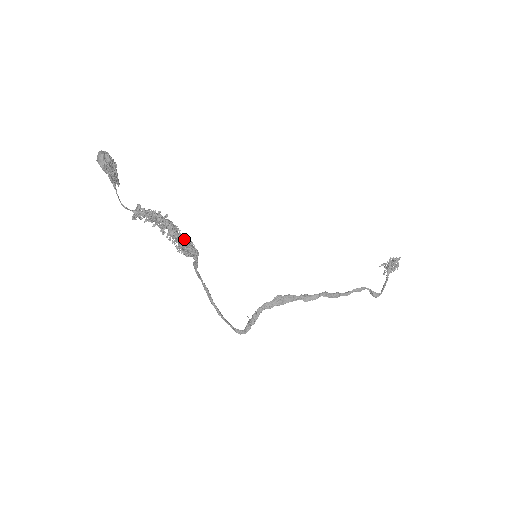
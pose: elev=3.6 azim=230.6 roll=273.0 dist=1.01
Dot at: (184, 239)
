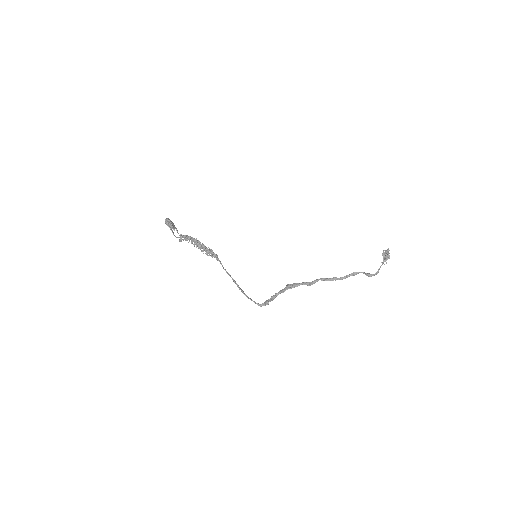
Dot at: (202, 245)
